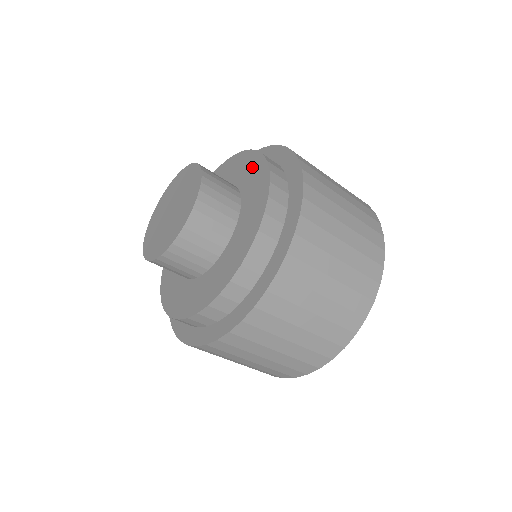
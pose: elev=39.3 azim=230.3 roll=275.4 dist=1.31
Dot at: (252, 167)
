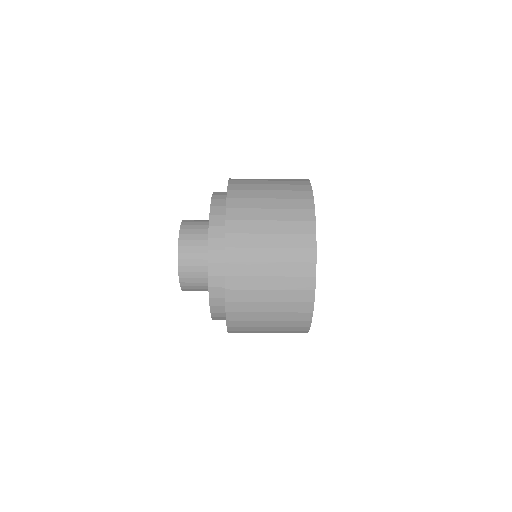
Dot at: occluded
